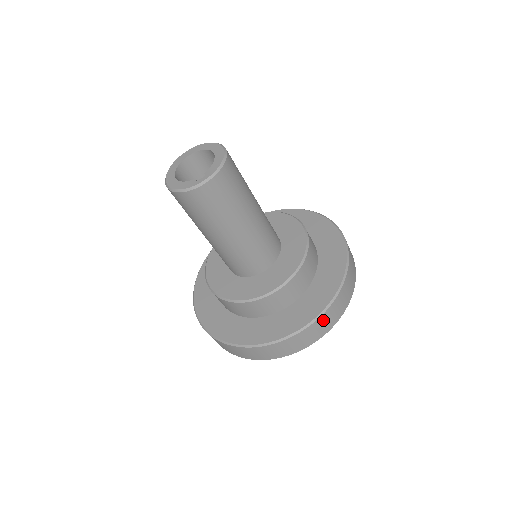
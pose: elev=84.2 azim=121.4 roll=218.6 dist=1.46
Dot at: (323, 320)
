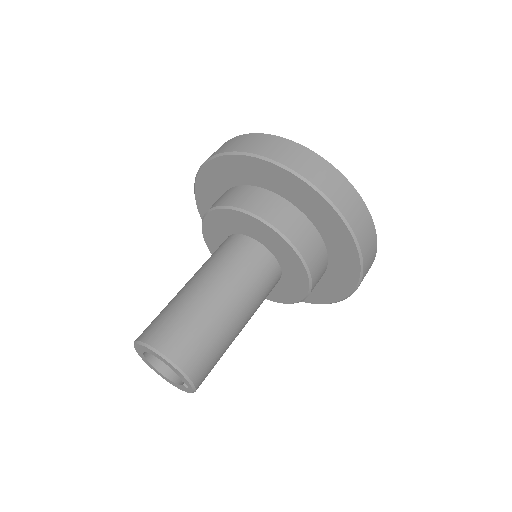
Dot at: (367, 265)
